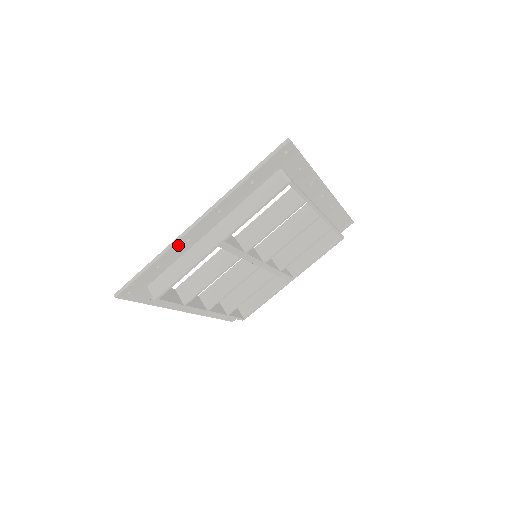
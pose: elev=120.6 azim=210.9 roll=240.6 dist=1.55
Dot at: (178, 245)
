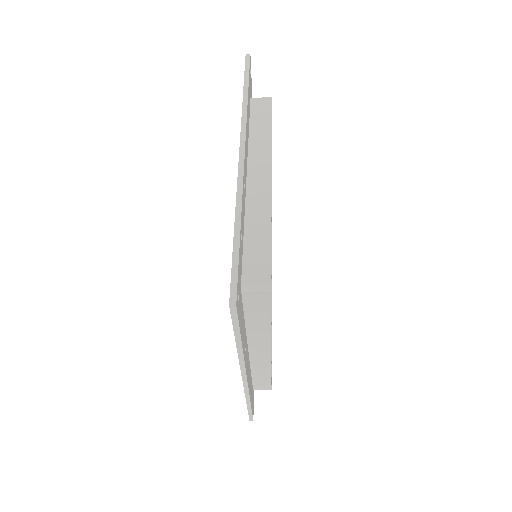
Dot at: occluded
